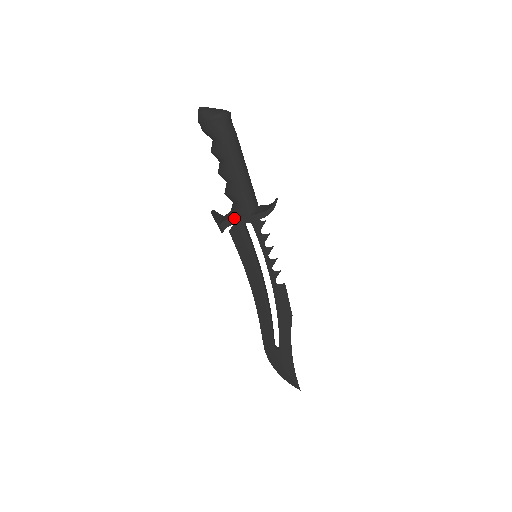
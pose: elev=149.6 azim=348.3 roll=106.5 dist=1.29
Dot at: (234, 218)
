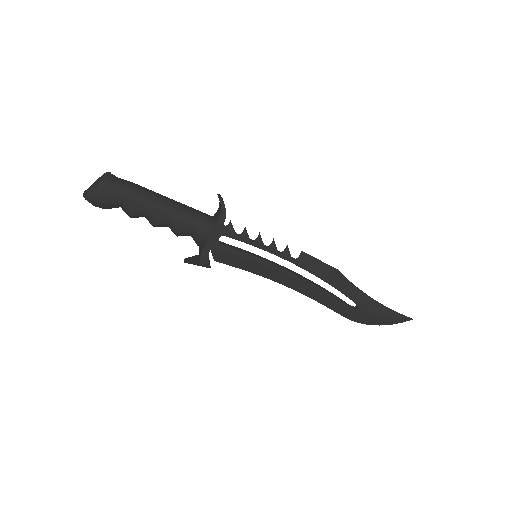
Dot at: (204, 246)
